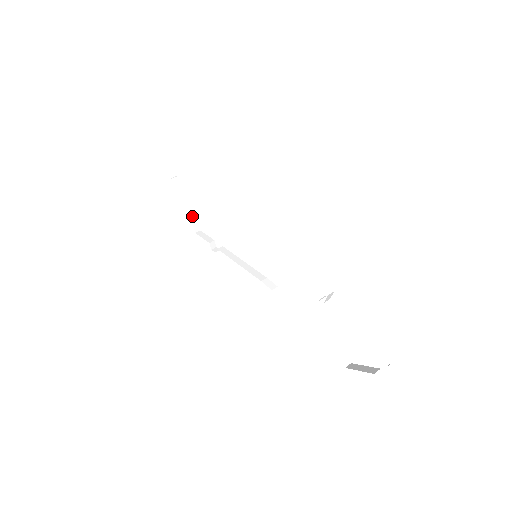
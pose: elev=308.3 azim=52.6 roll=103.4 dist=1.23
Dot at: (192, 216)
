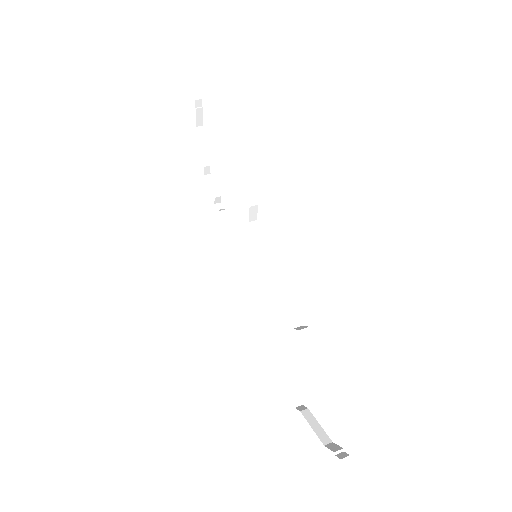
Dot at: (206, 156)
